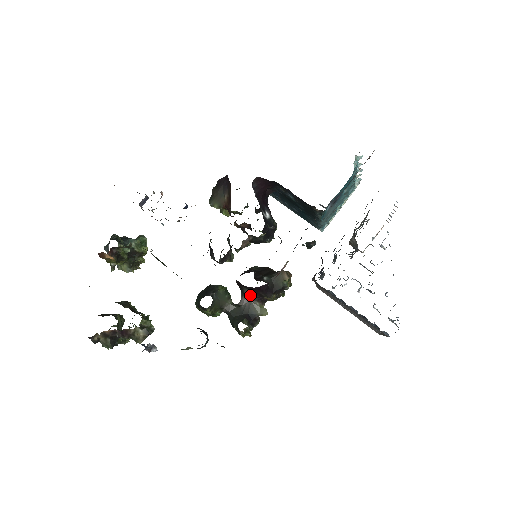
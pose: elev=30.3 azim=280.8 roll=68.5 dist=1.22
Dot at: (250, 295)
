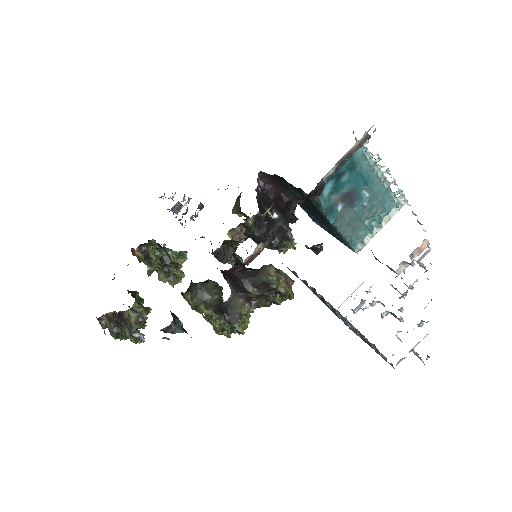
Dot at: (234, 289)
